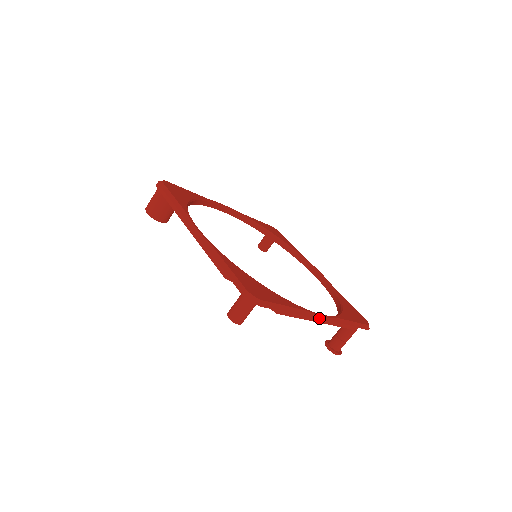
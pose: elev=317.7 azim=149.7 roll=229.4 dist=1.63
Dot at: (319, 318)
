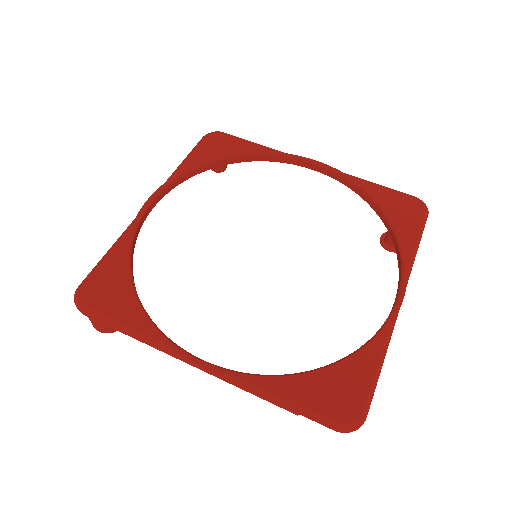
Dot at: (399, 307)
